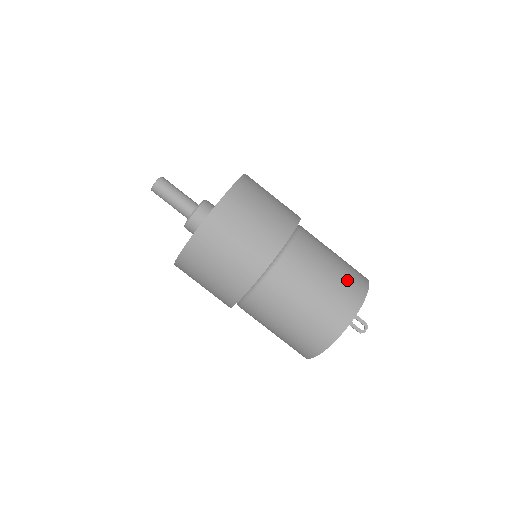
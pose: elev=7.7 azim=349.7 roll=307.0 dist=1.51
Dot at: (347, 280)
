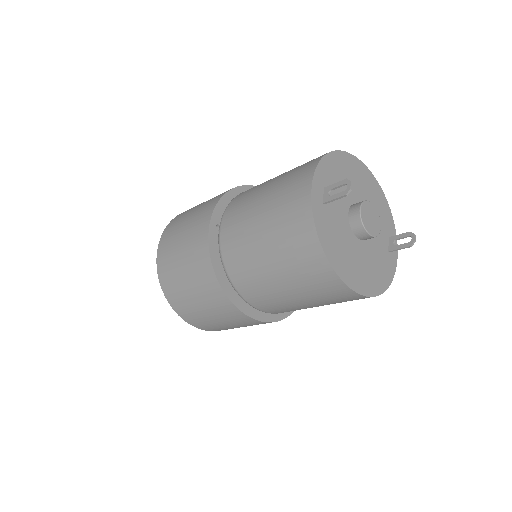
Dot at: (293, 171)
